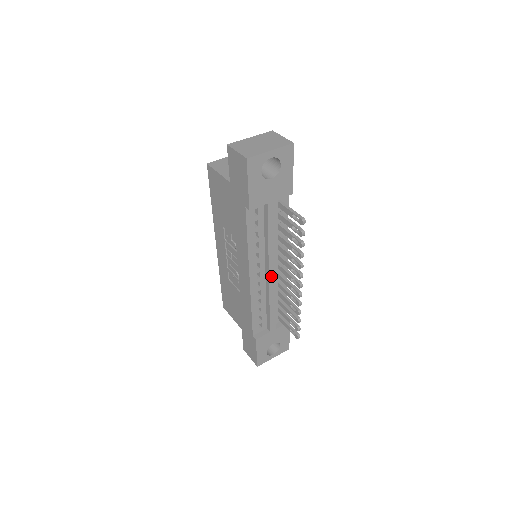
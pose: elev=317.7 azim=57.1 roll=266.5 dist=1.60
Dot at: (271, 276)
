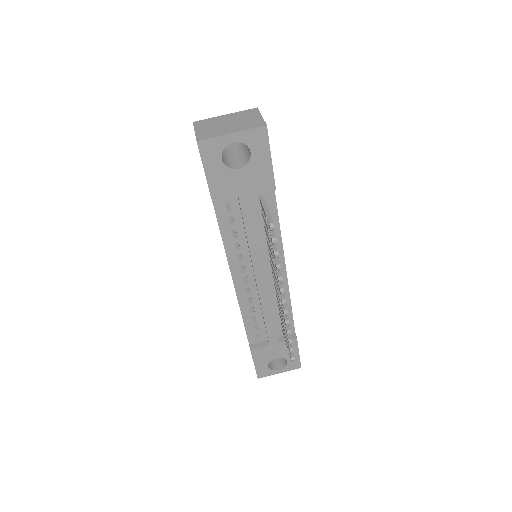
Dot at: (260, 283)
